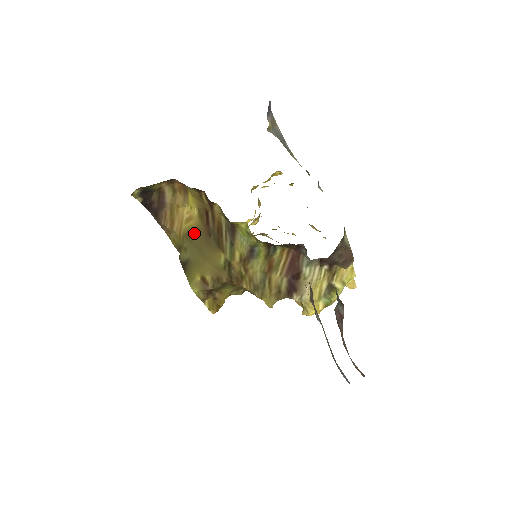
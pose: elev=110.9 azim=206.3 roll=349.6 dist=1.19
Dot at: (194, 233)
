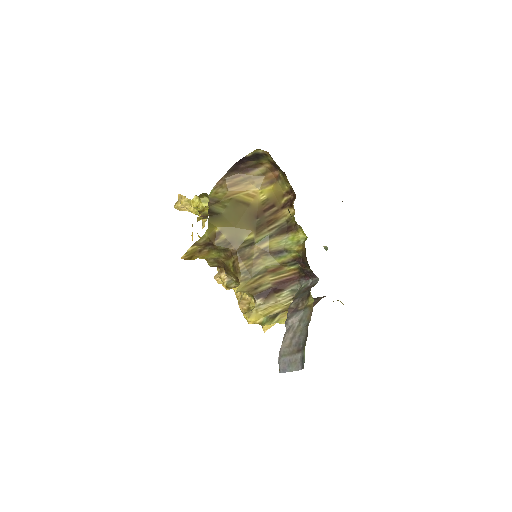
Dot at: (245, 205)
